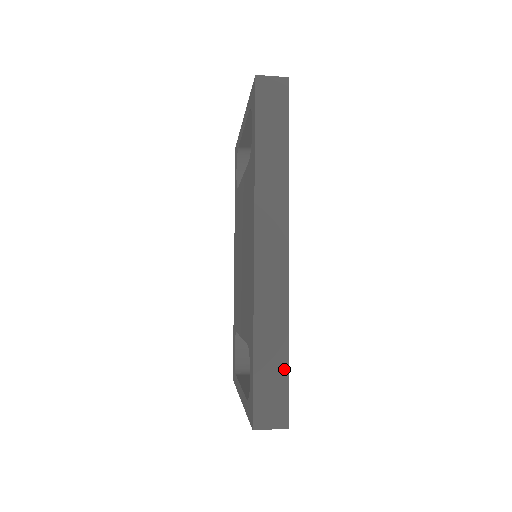
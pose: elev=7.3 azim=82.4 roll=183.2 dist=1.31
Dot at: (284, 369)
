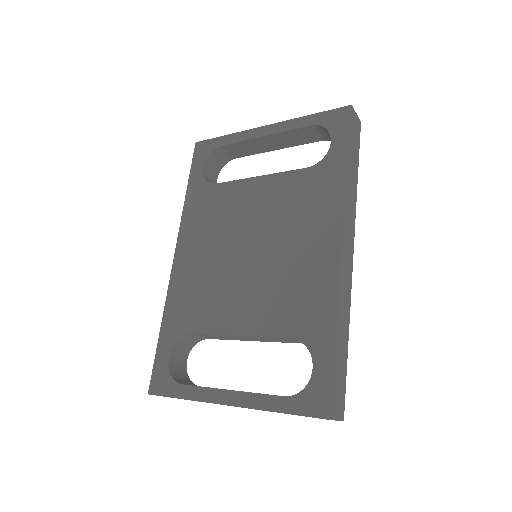
Dot at: (346, 362)
